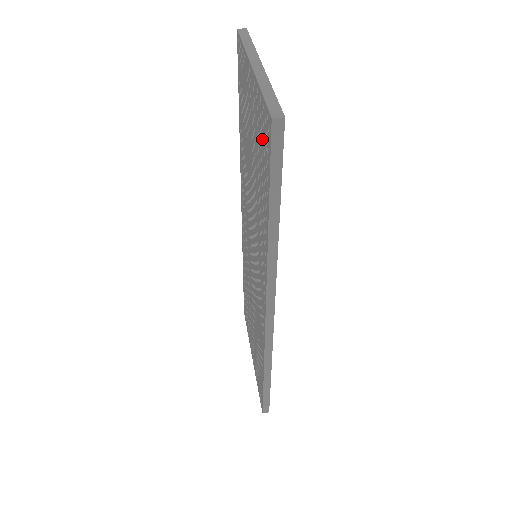
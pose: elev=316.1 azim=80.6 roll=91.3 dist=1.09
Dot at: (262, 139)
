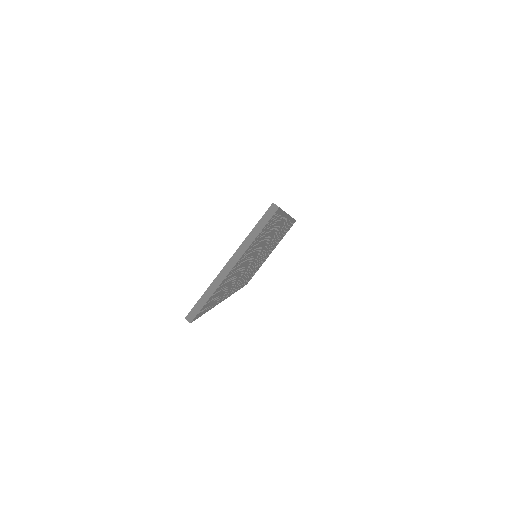
Dot at: occluded
